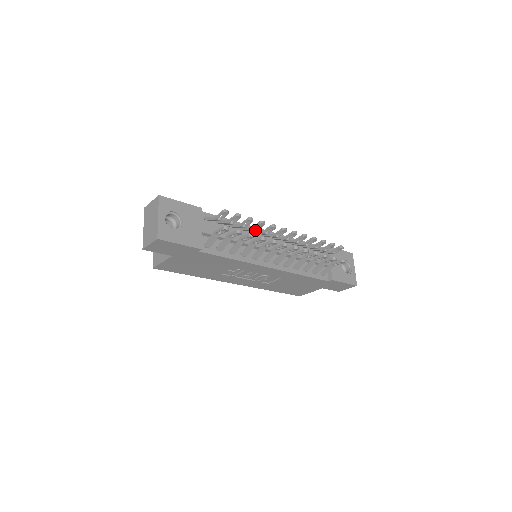
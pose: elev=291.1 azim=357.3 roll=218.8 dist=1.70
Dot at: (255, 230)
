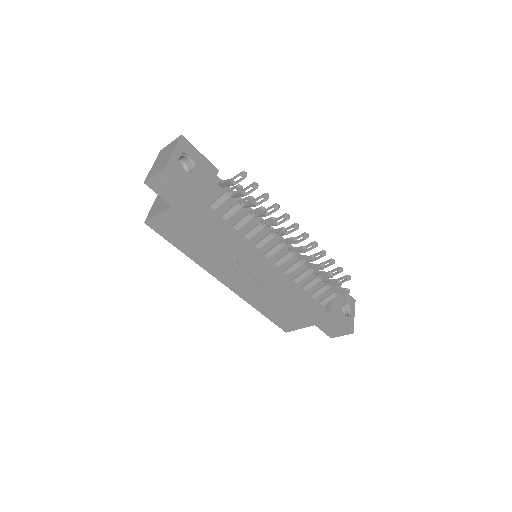
Dot at: (266, 214)
